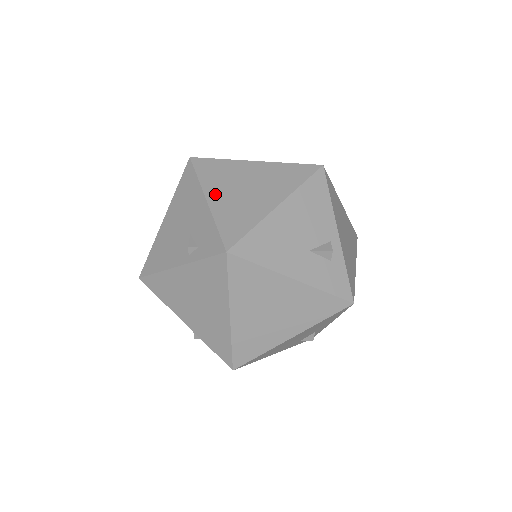
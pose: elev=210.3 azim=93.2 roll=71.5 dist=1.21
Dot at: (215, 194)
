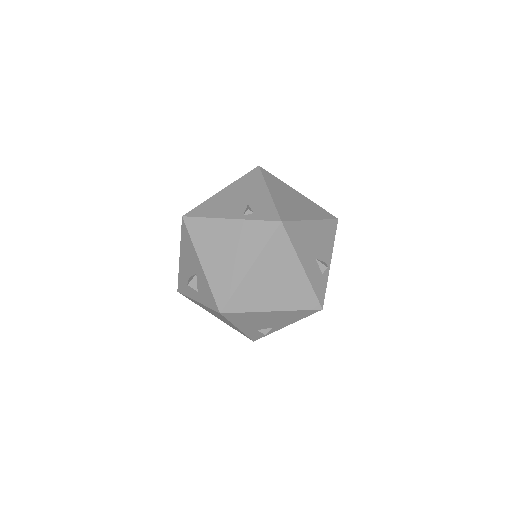
Dot at: (275, 192)
